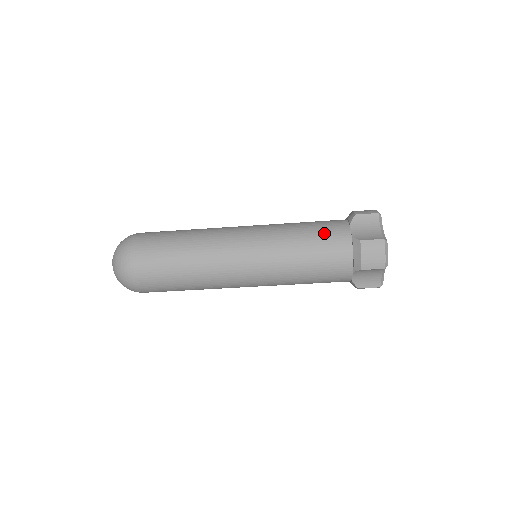
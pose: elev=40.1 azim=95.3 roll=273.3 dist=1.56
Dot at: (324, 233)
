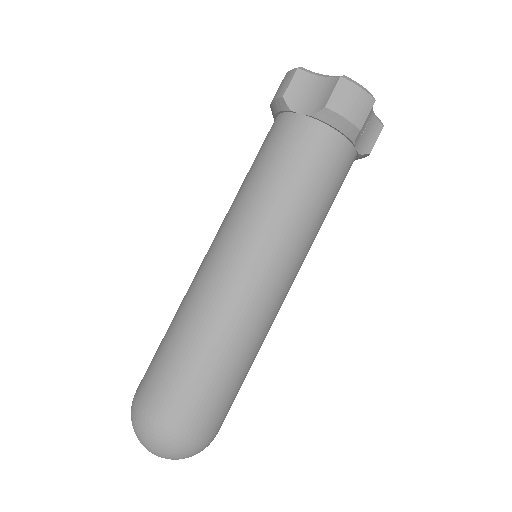
Dot at: occluded
